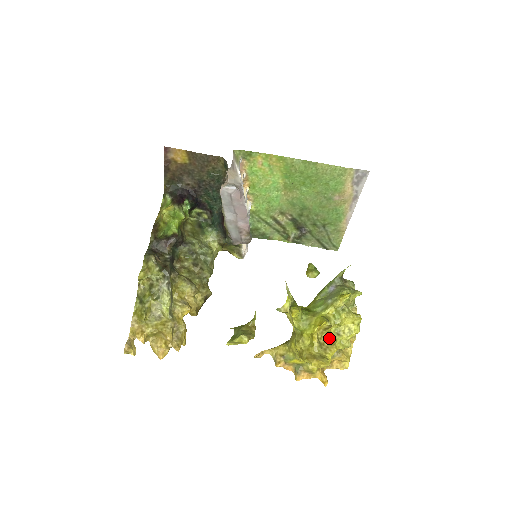
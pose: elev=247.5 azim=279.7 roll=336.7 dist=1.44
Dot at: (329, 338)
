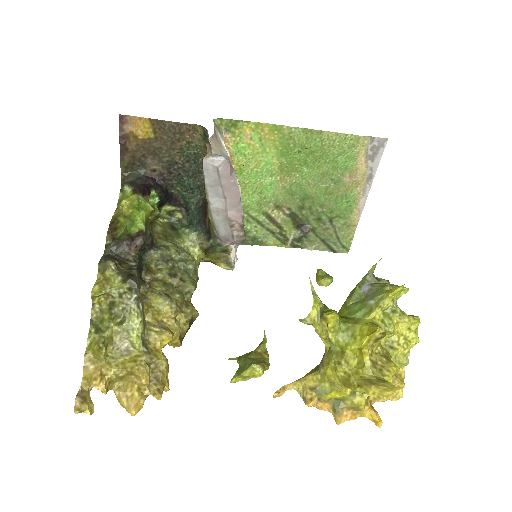
Dot at: (381, 353)
